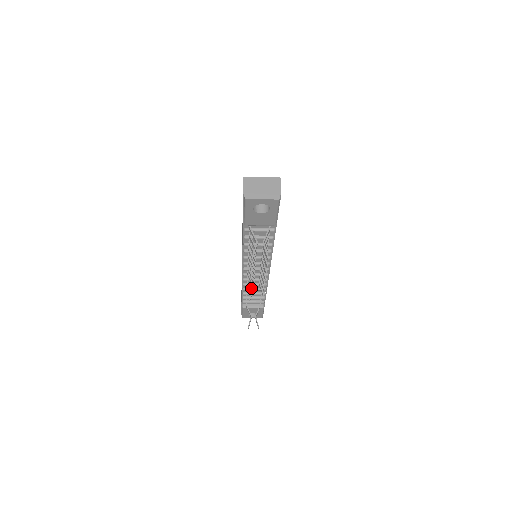
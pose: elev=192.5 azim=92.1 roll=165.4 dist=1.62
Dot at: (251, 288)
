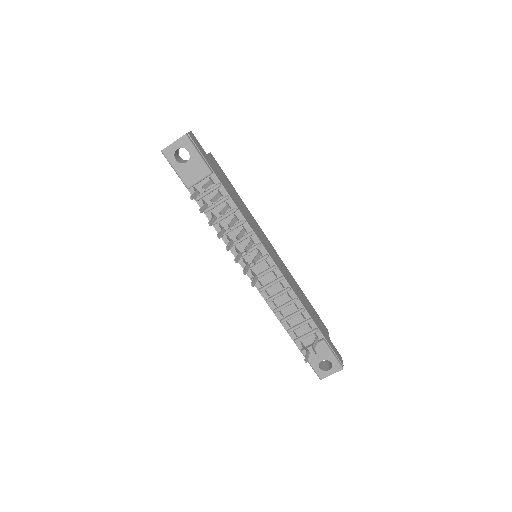
Dot at: (236, 260)
